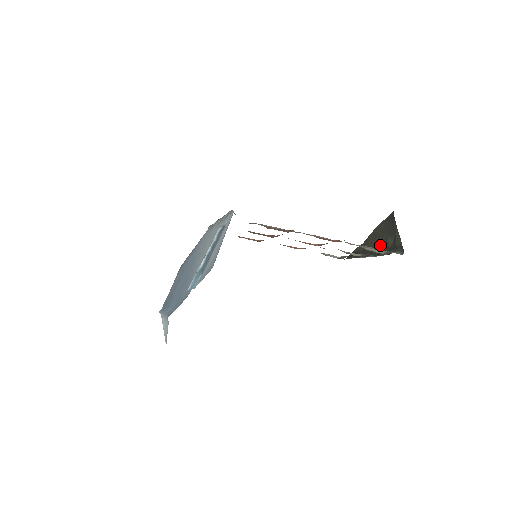
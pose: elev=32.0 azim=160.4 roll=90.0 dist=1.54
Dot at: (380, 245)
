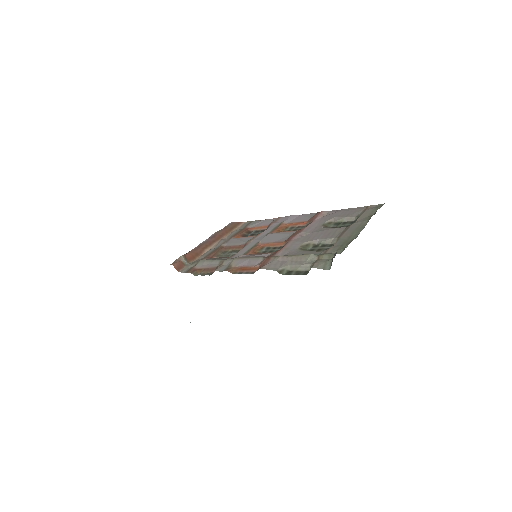
Dot at: occluded
